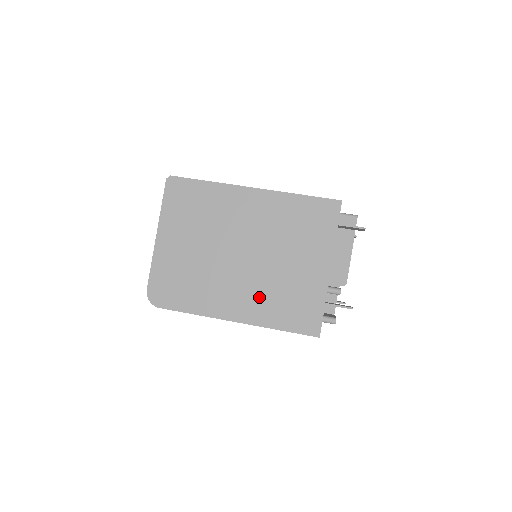
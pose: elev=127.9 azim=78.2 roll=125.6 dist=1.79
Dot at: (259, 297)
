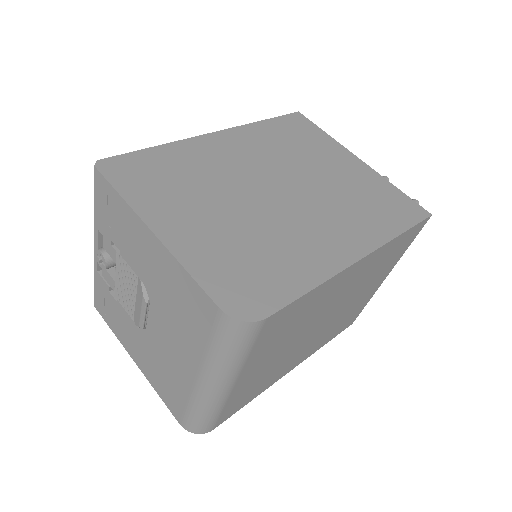
Dot at: (347, 217)
